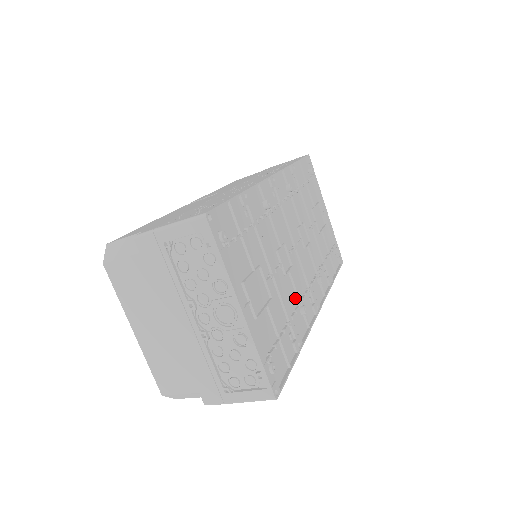
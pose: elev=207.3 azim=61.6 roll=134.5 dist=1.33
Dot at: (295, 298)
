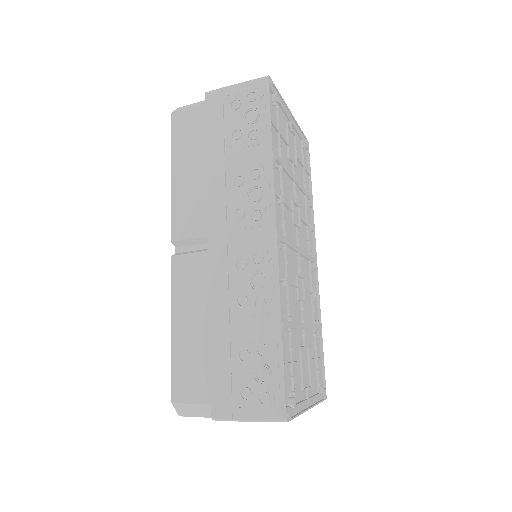
Dot at: (309, 297)
